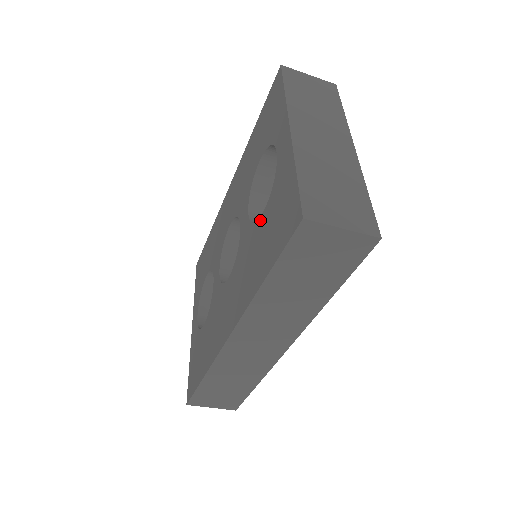
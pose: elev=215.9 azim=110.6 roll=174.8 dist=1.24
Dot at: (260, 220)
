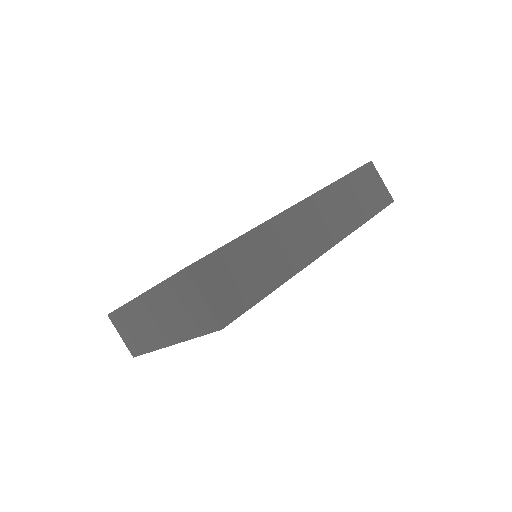
Dot at: occluded
